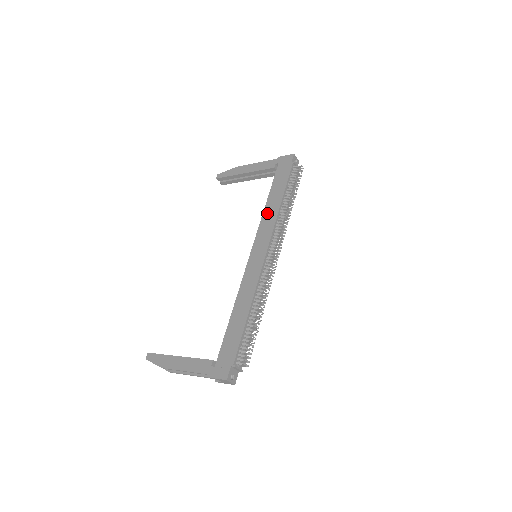
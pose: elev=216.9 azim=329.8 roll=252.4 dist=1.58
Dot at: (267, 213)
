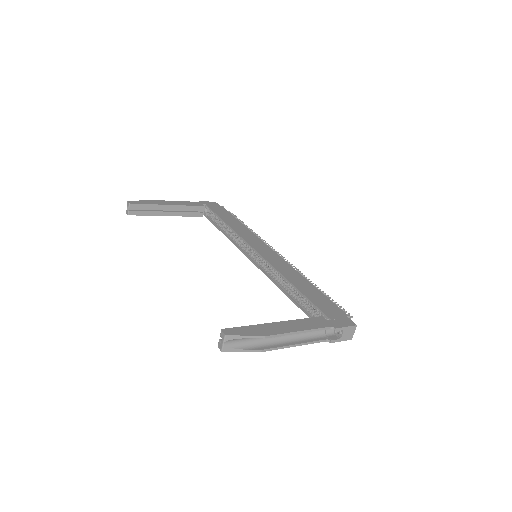
Dot at: (238, 229)
